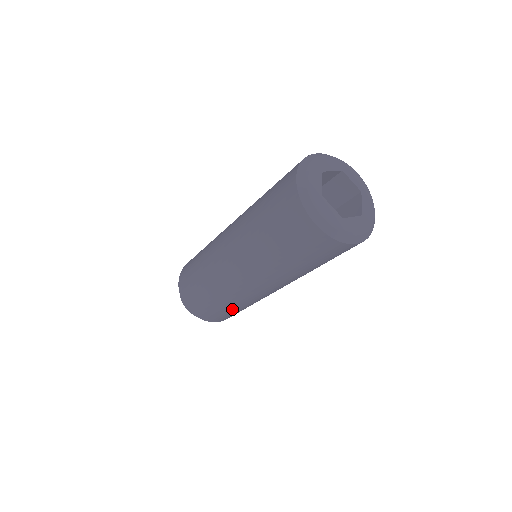
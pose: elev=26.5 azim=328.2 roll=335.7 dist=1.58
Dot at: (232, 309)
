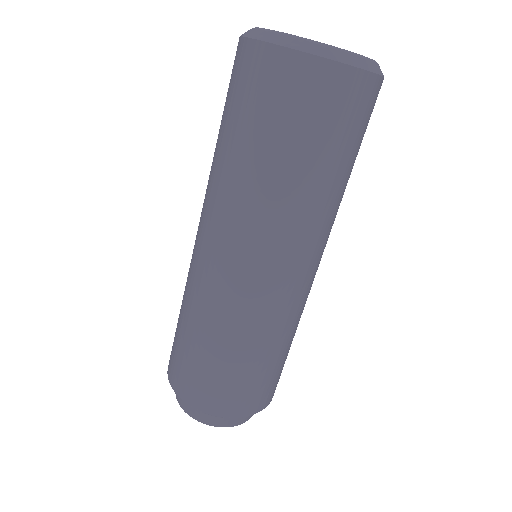
Dot at: (190, 334)
